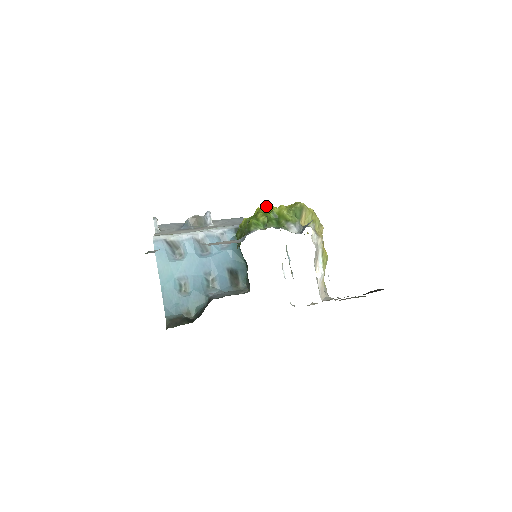
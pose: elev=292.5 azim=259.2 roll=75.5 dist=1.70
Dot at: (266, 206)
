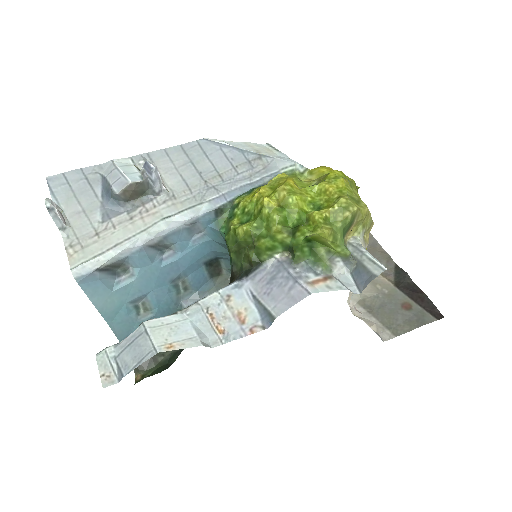
Dot at: (280, 192)
